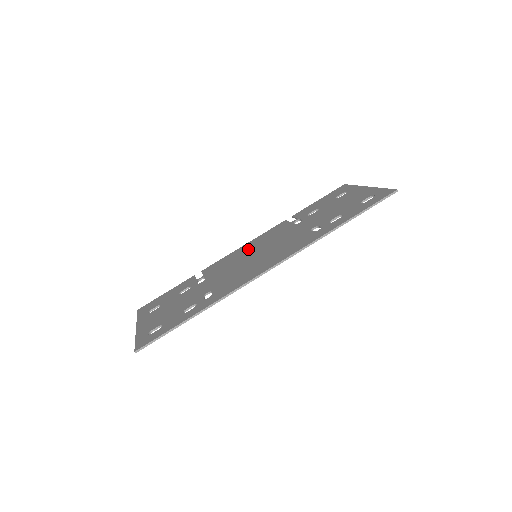
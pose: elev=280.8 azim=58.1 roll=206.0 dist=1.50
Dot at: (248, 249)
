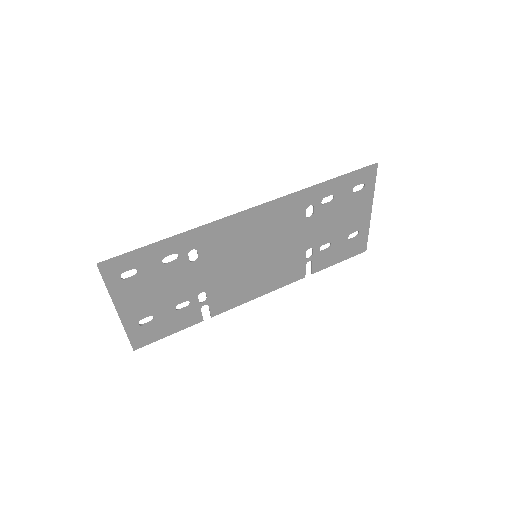
Dot at: (257, 279)
